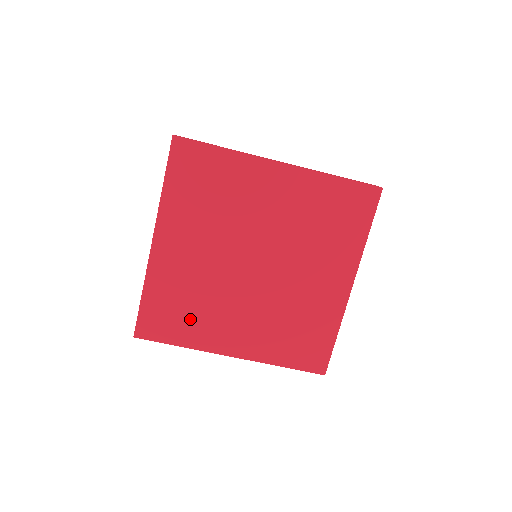
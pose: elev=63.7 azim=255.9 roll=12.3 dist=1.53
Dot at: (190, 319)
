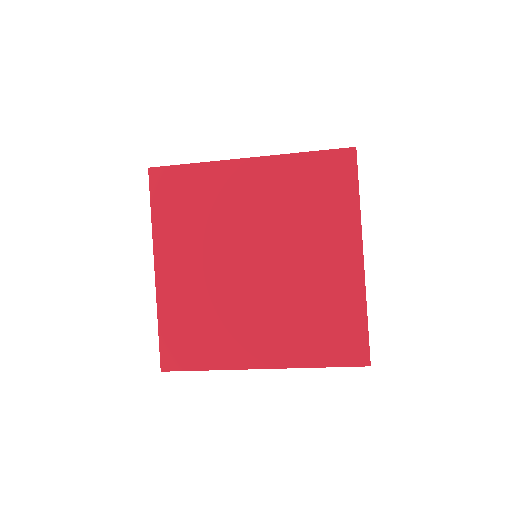
Dot at: (209, 338)
